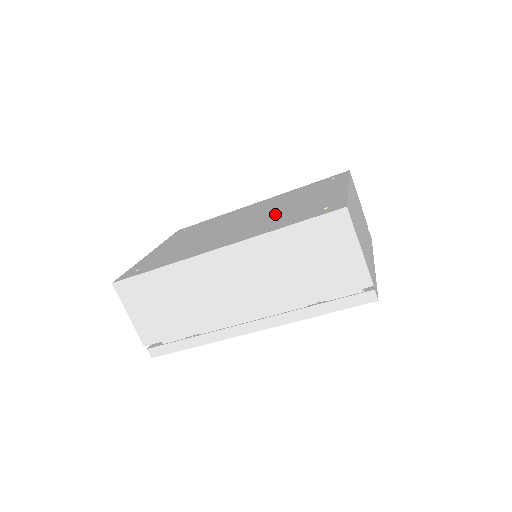
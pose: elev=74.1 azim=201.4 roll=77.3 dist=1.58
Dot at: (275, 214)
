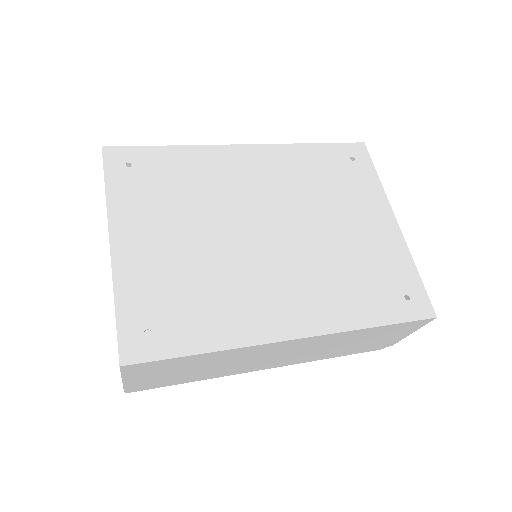
Dot at: (327, 252)
